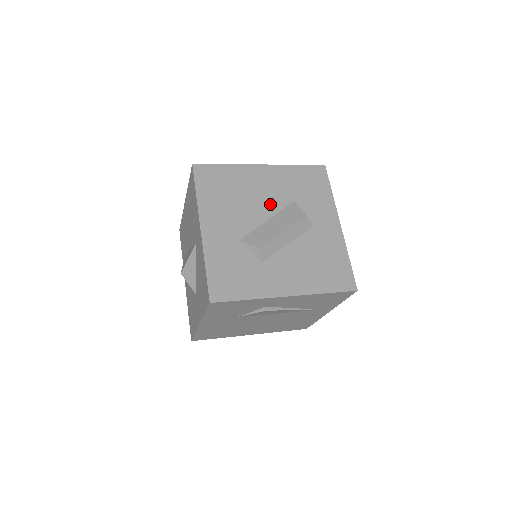
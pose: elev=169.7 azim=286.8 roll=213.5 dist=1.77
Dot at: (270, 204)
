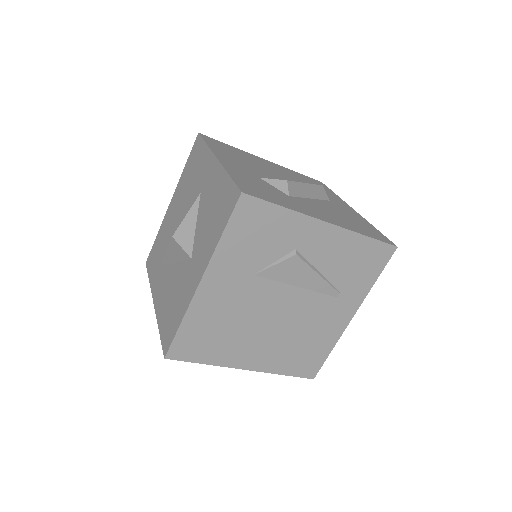
Dot at: (282, 176)
